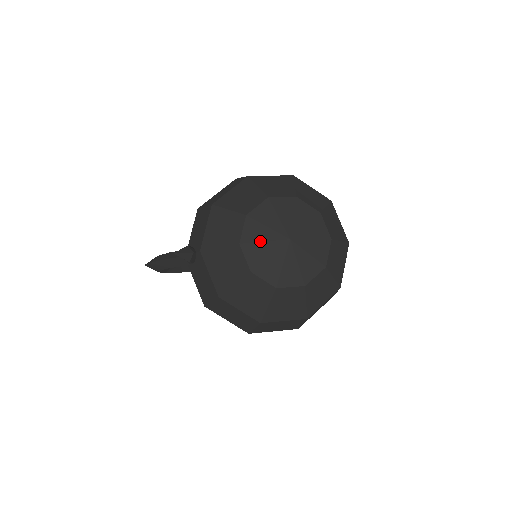
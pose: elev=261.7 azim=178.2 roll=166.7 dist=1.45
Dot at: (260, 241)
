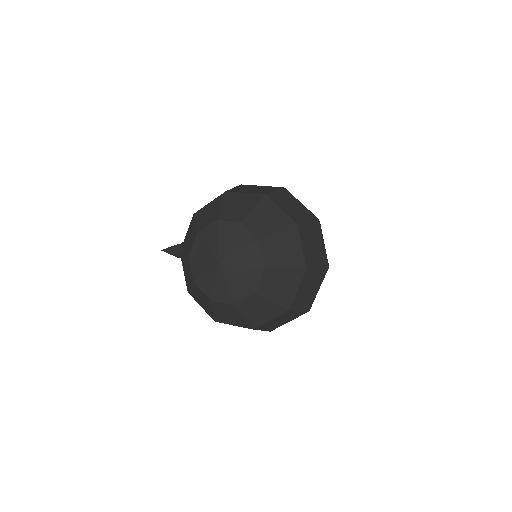
Dot at: (201, 258)
